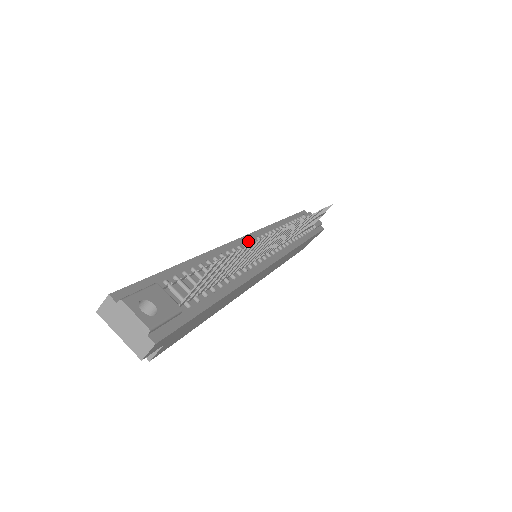
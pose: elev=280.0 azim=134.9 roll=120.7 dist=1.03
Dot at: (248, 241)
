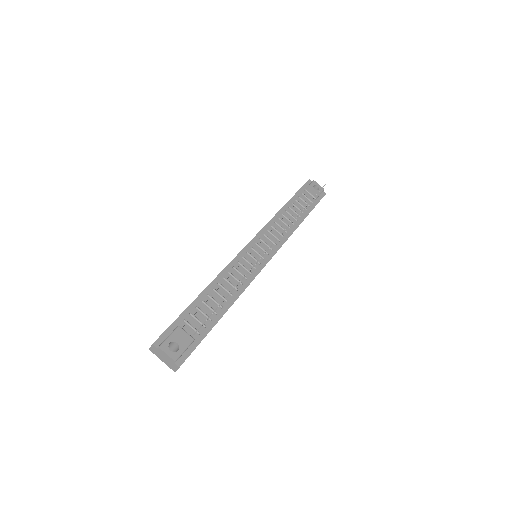
Dot at: (247, 252)
